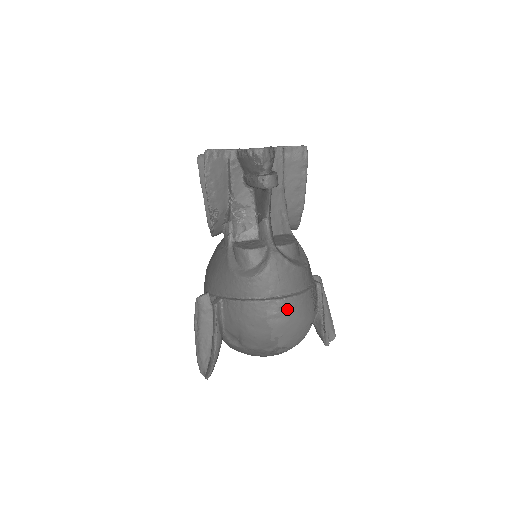
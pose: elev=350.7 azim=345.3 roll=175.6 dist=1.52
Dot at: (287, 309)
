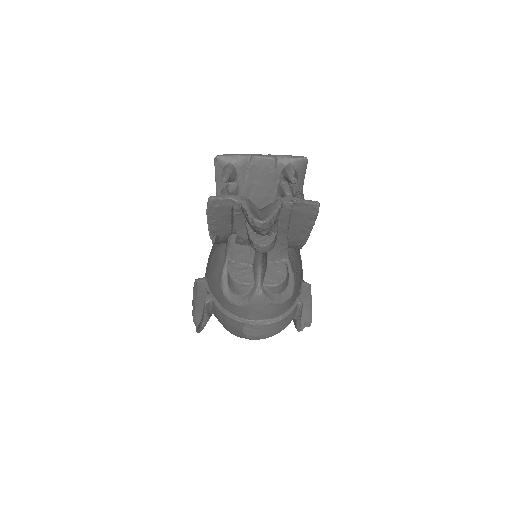
Dot at: (261, 330)
